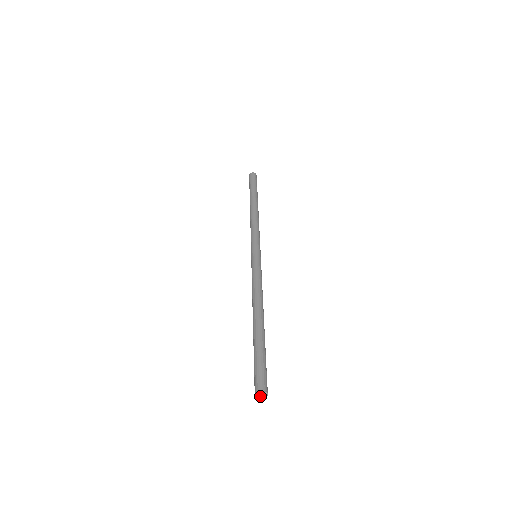
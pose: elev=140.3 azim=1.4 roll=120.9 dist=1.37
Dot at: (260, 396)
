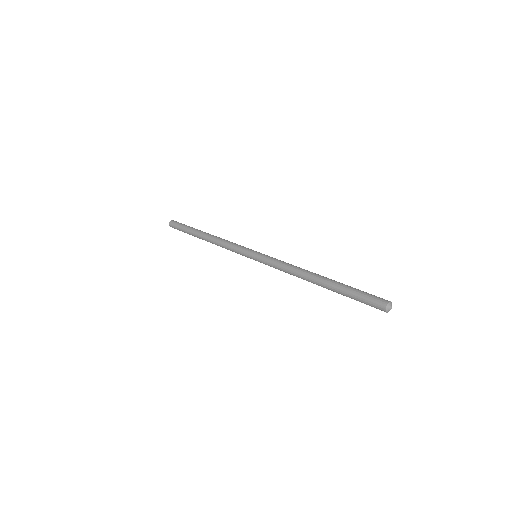
Dot at: (390, 308)
